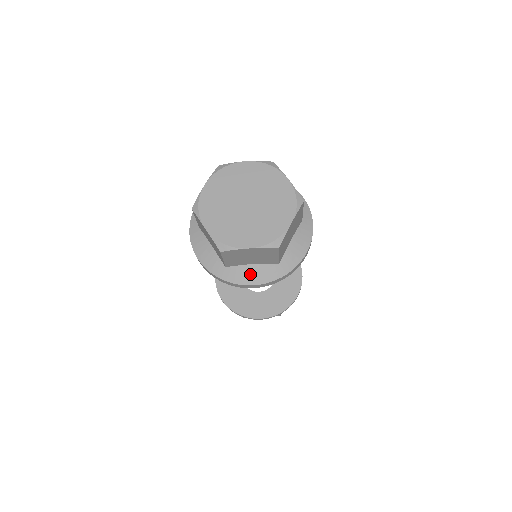
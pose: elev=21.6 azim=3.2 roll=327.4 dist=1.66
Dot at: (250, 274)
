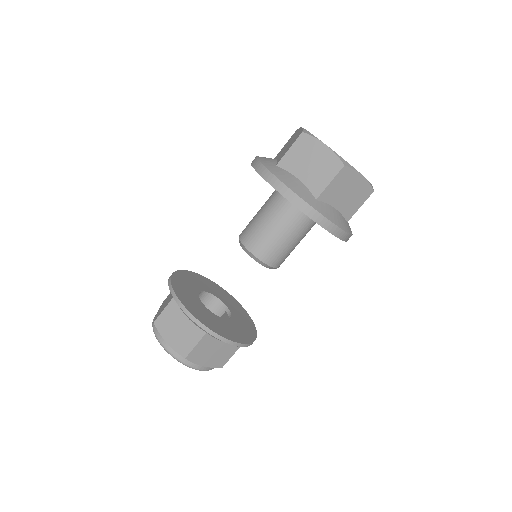
Dot at: (290, 180)
